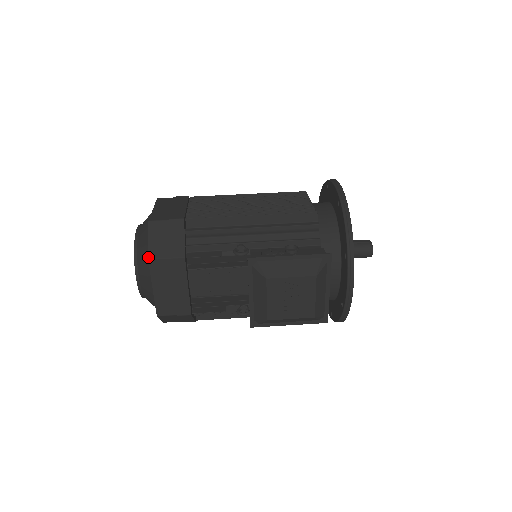
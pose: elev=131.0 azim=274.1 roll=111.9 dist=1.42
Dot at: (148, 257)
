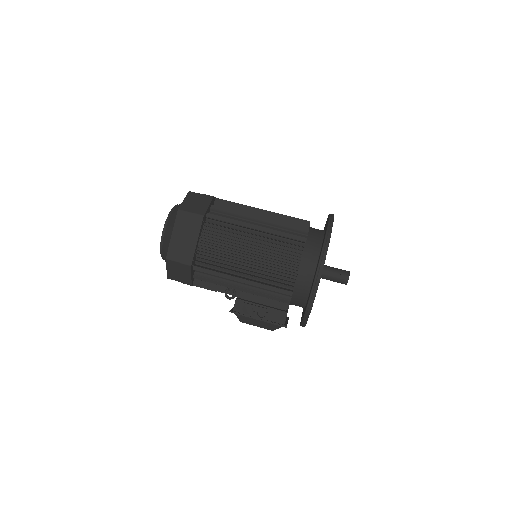
Dot at: (167, 277)
